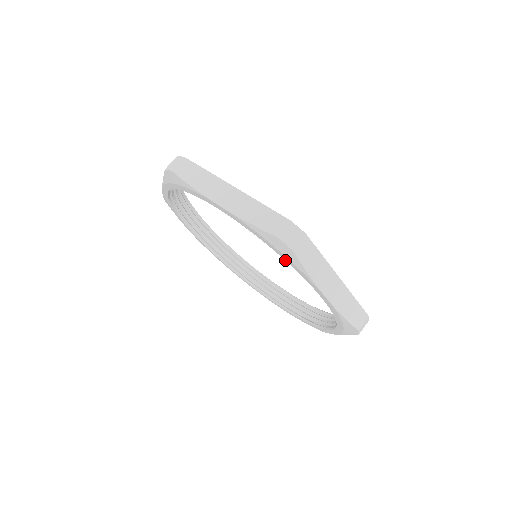
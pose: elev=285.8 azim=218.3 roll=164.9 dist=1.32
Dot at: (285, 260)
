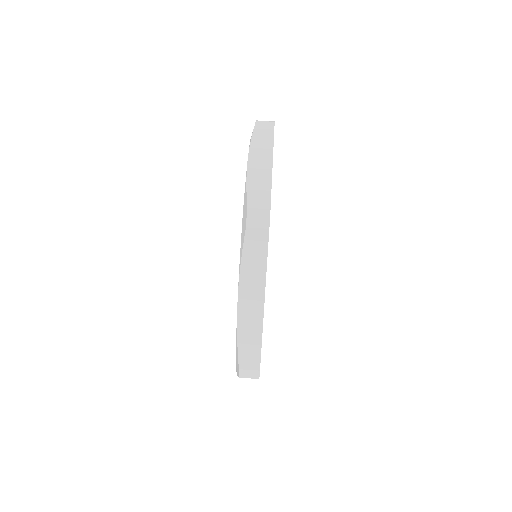
Dot at: occluded
